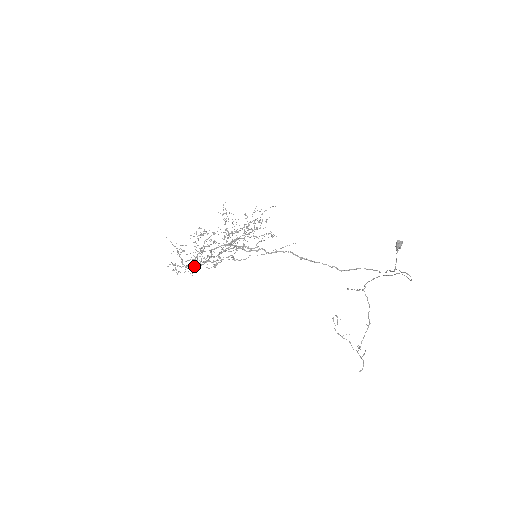
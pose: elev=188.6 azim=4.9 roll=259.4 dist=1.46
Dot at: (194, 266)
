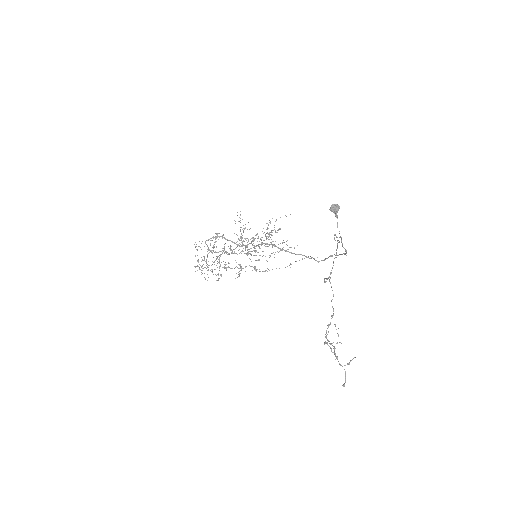
Dot at: occluded
